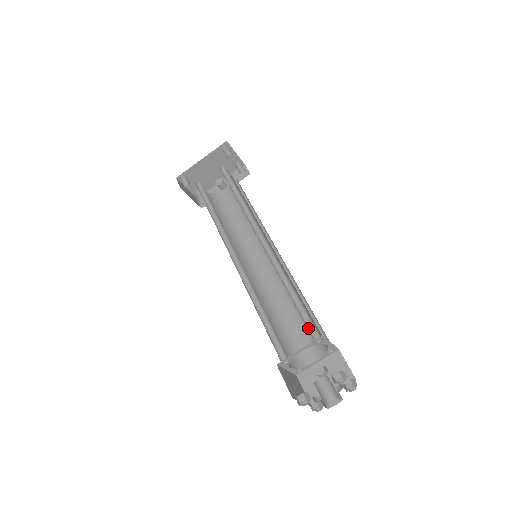
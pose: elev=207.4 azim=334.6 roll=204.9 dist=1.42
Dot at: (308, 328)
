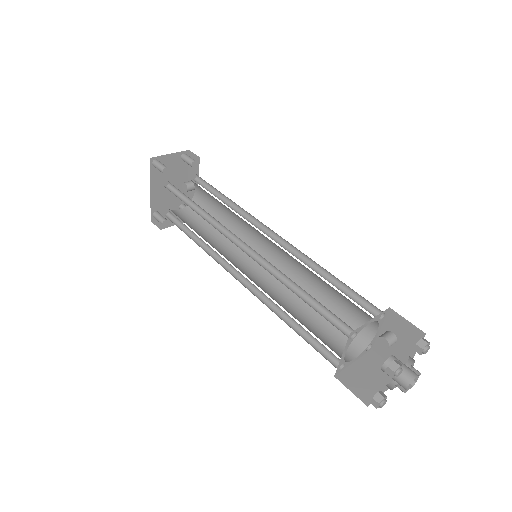
Dot at: (336, 324)
